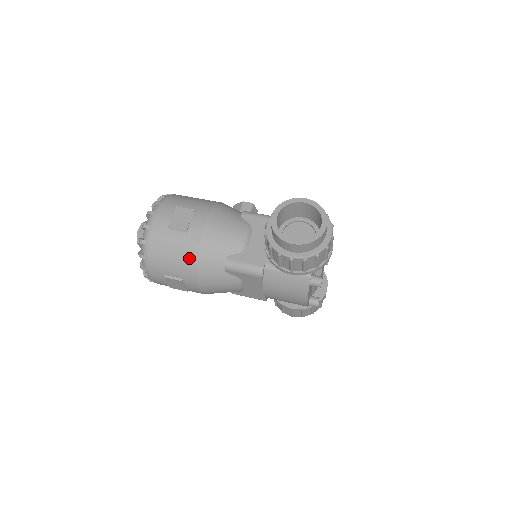
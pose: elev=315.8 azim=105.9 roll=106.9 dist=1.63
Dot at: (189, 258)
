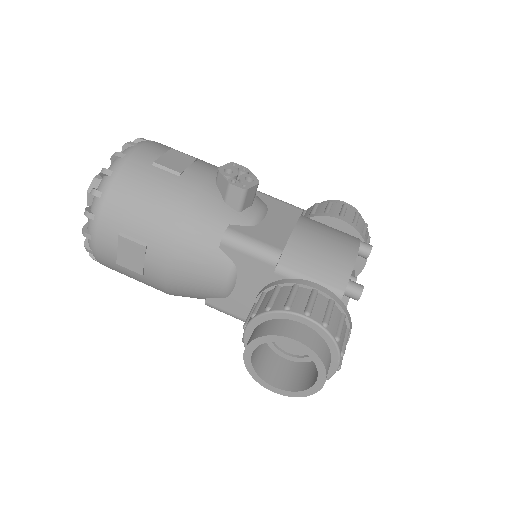
Dot at: occluded
